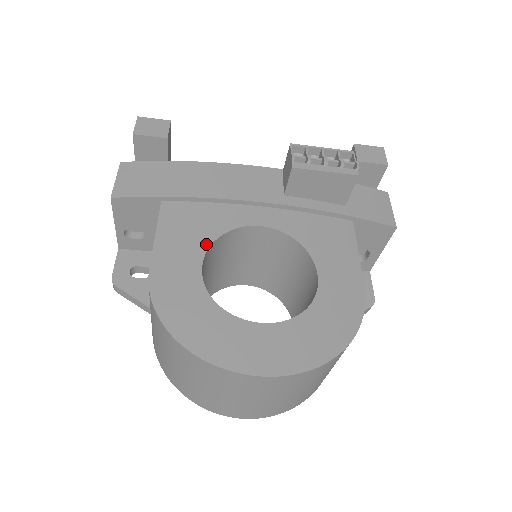
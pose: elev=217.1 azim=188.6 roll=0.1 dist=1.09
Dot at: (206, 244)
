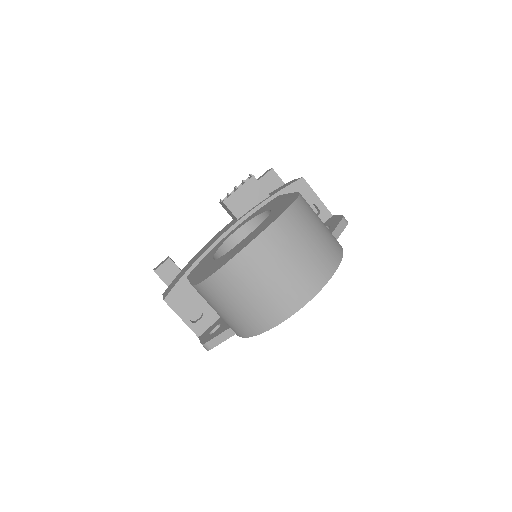
Dot at: (212, 257)
